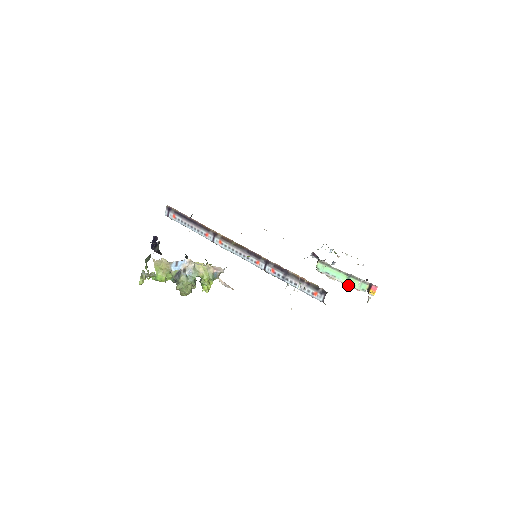
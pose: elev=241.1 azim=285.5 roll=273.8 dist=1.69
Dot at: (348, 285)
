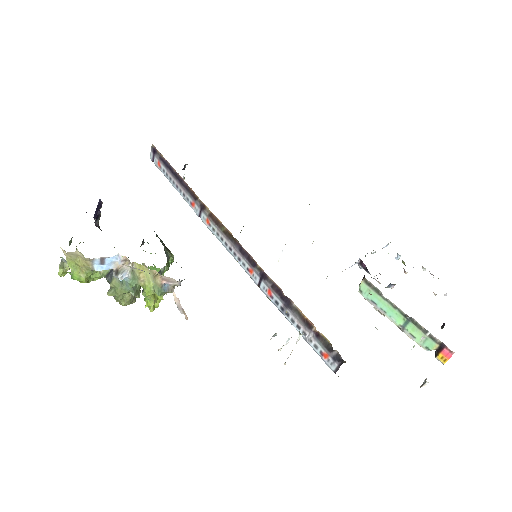
Dot at: (404, 332)
